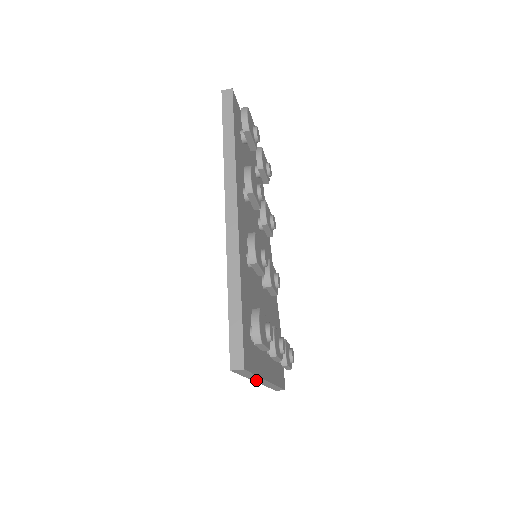
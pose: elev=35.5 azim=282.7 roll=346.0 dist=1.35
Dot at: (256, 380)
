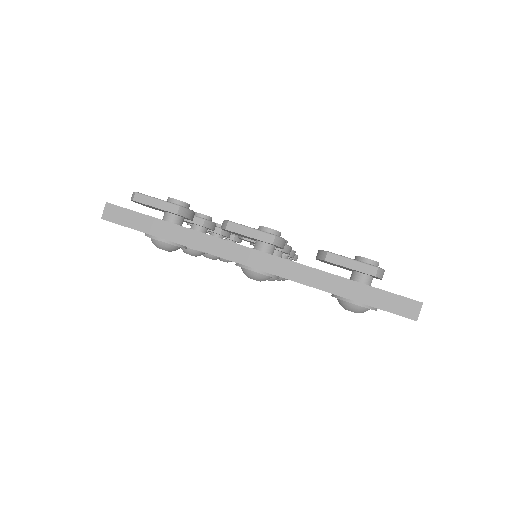
Dot at: (219, 252)
